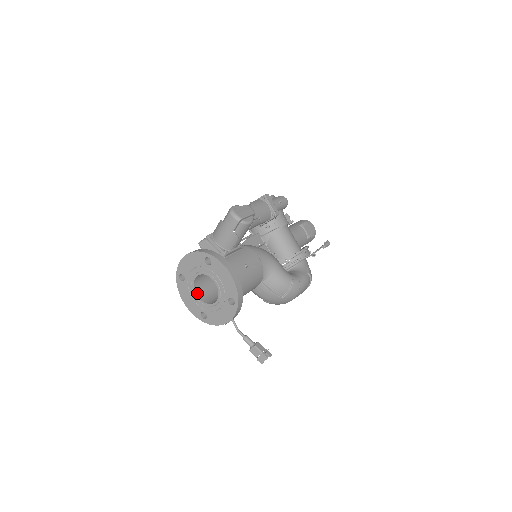
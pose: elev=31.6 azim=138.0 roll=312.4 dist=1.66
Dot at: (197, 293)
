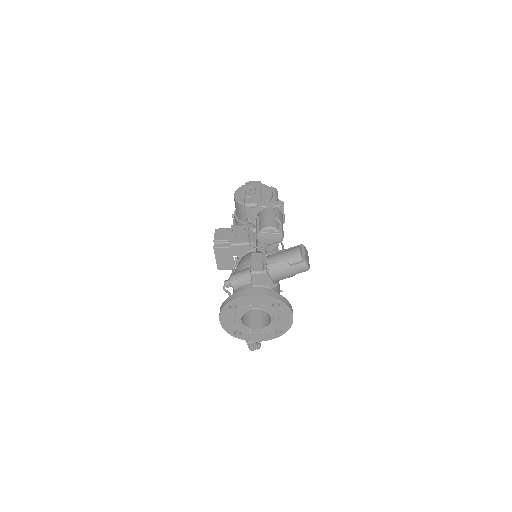
Dot at: (241, 318)
